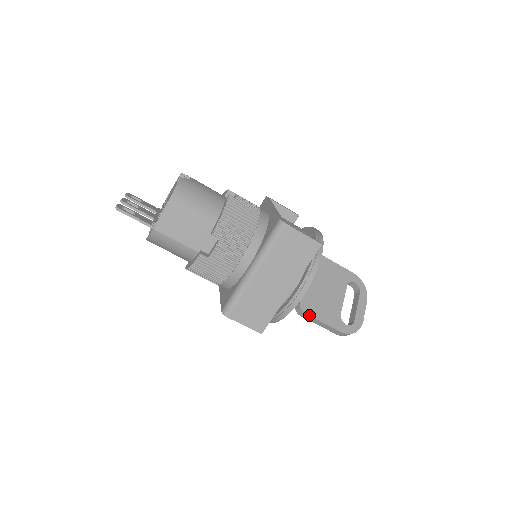
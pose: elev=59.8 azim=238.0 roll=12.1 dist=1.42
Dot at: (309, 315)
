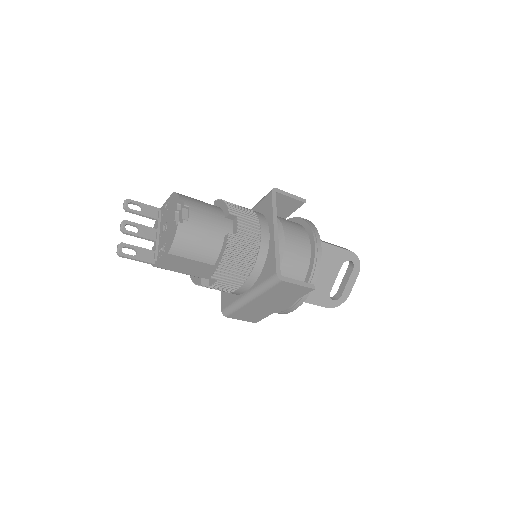
Dot at: occluded
